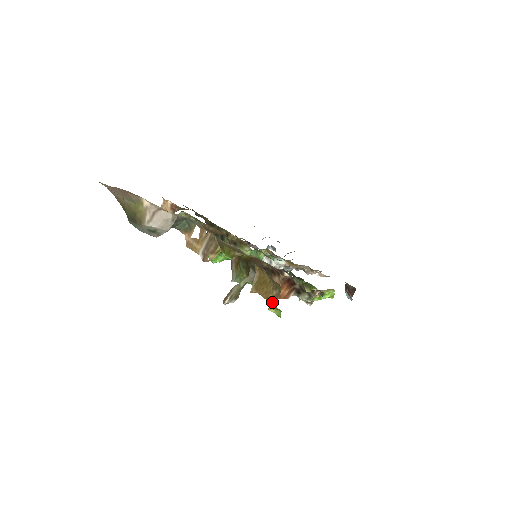
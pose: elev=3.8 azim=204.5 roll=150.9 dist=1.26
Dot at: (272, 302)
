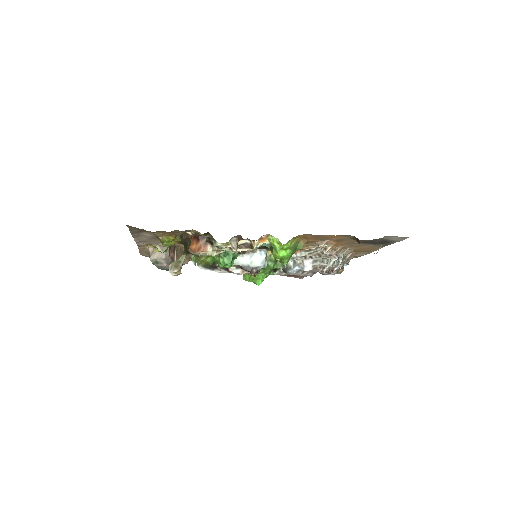
Dot at: occluded
